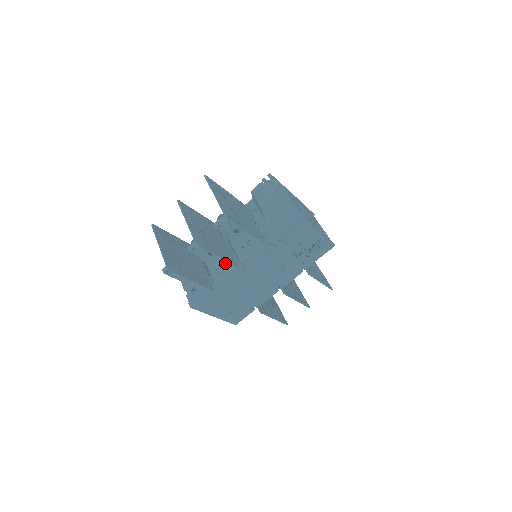
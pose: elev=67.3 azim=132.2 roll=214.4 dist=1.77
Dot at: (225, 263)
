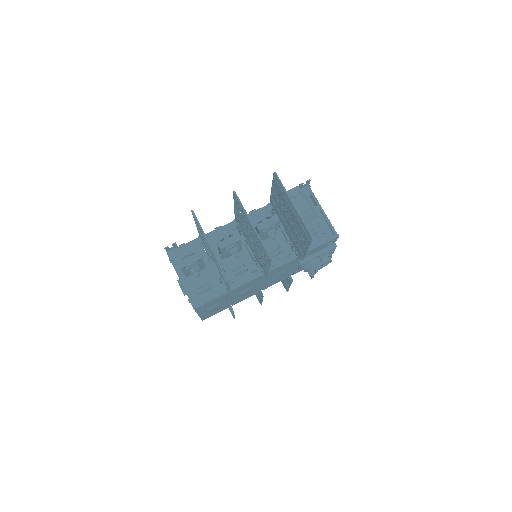
Dot at: (245, 266)
